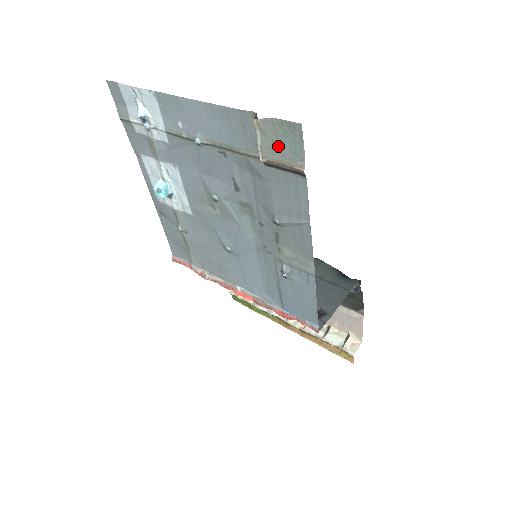
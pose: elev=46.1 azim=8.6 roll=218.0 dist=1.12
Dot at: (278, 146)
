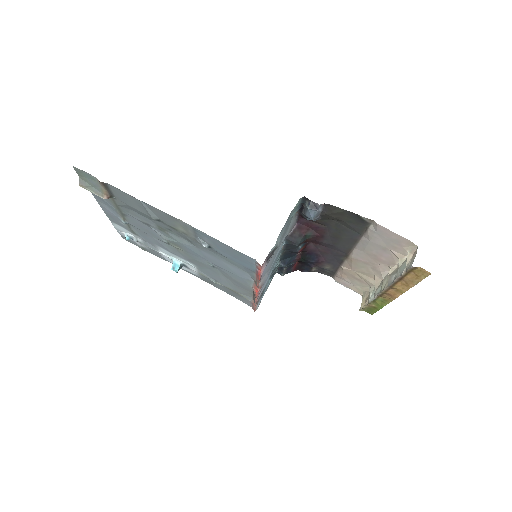
Dot at: (93, 185)
